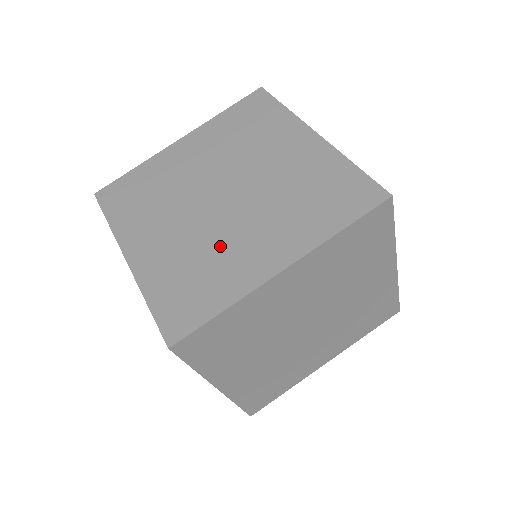
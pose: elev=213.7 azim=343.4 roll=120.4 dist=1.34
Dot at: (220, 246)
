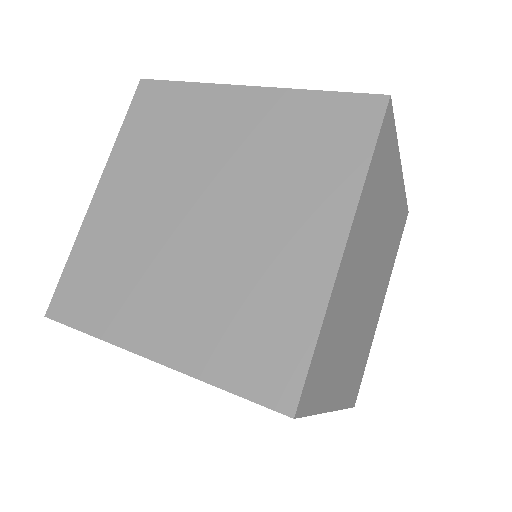
Dot at: (250, 270)
